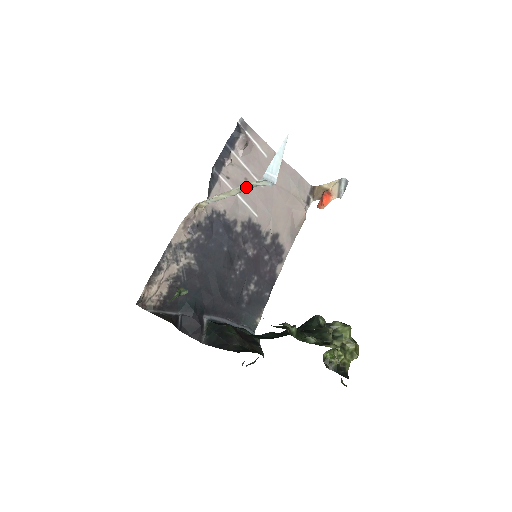
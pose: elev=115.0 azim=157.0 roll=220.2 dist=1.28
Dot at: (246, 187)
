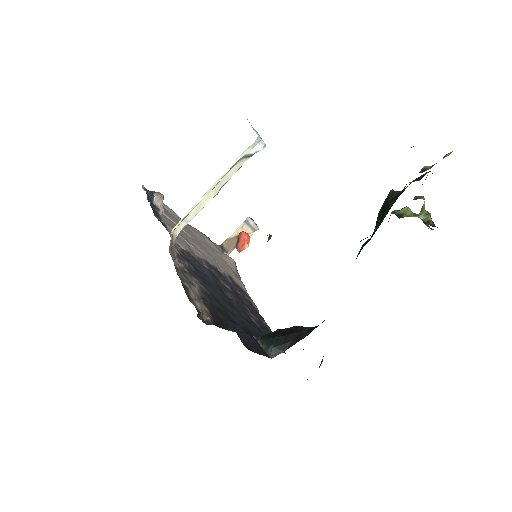
Dot at: (233, 170)
